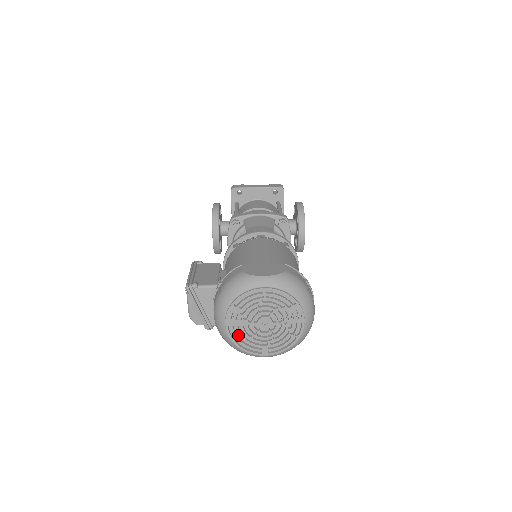
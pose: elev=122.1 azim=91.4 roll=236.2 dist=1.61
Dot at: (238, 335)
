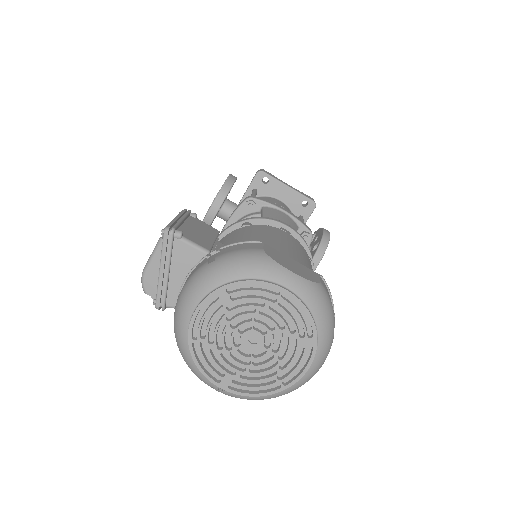
Dot at: (202, 337)
